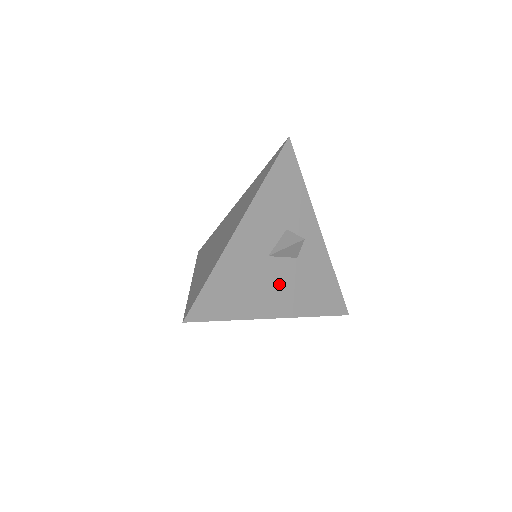
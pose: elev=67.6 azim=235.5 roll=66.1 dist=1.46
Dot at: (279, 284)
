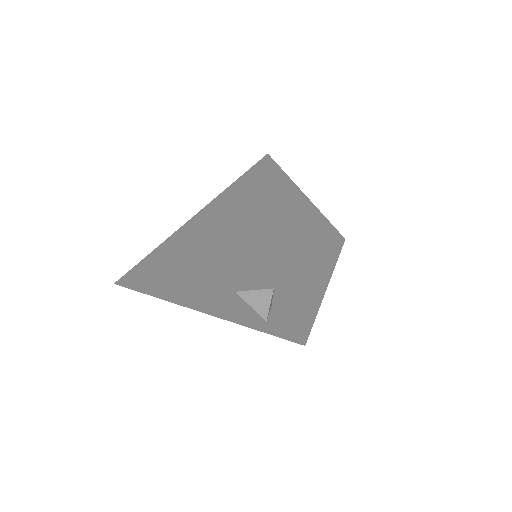
Dot at: (236, 307)
